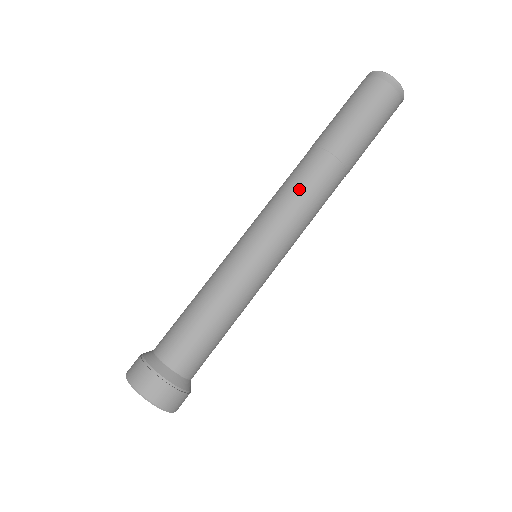
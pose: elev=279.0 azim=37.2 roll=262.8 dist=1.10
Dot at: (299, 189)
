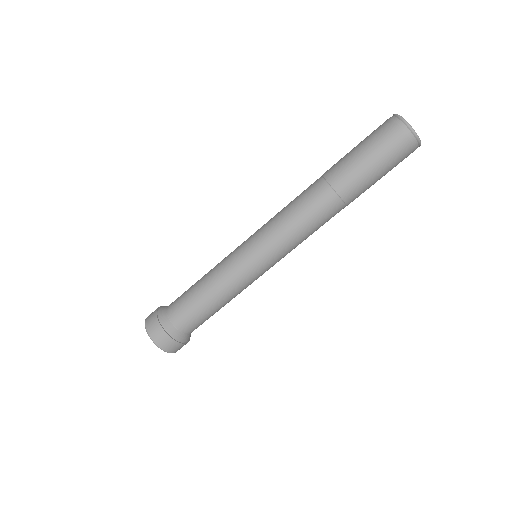
Dot at: (297, 212)
